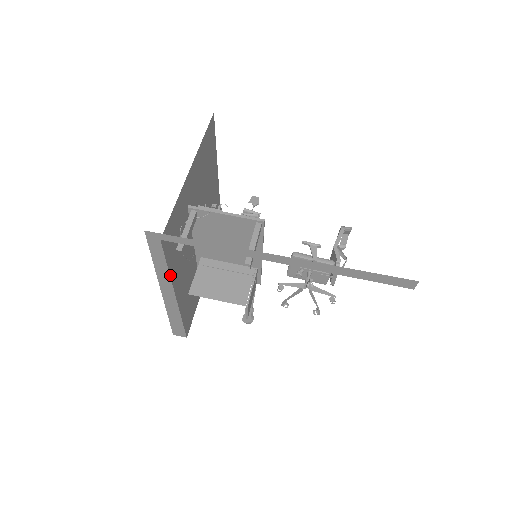
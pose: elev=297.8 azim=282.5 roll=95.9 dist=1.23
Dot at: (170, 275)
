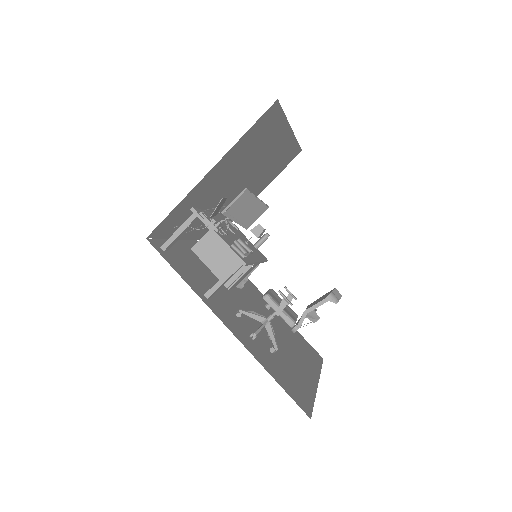
Dot at: occluded
